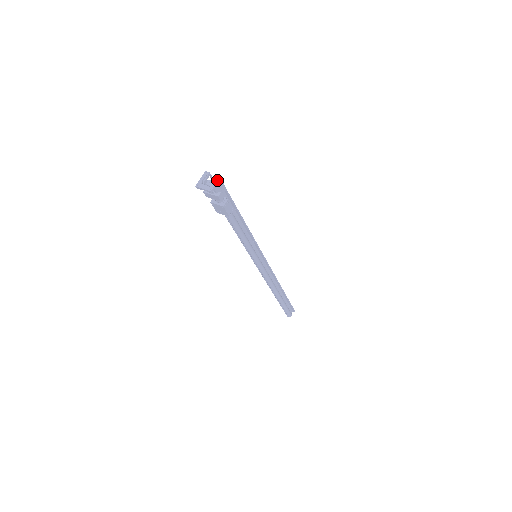
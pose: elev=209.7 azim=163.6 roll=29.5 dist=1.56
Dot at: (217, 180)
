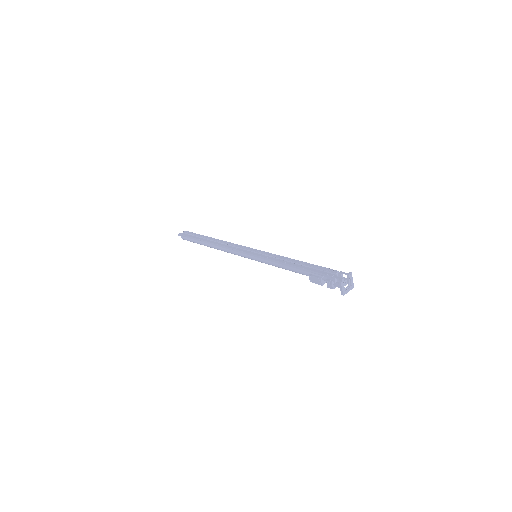
Dot at: (352, 278)
